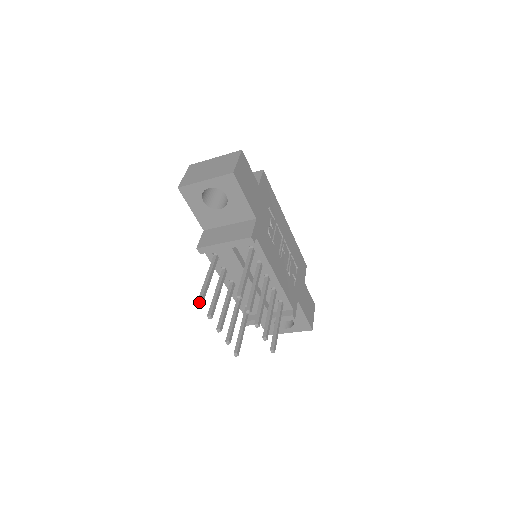
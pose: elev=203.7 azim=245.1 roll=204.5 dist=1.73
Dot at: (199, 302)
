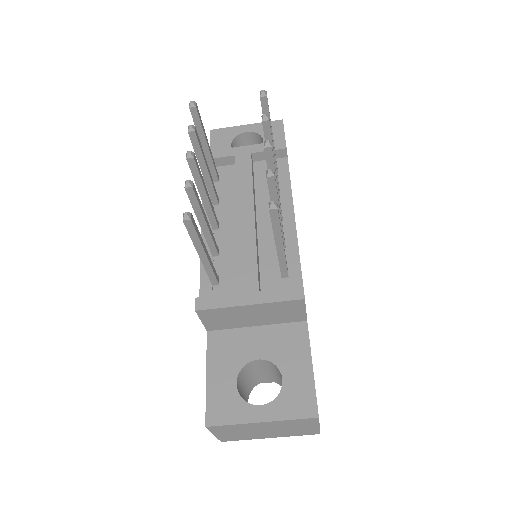
Dot at: (193, 102)
